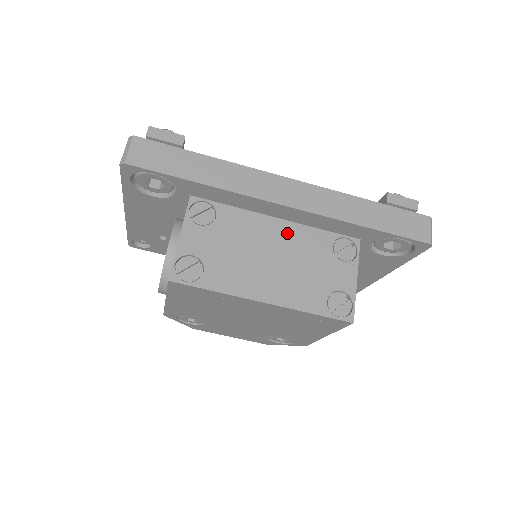
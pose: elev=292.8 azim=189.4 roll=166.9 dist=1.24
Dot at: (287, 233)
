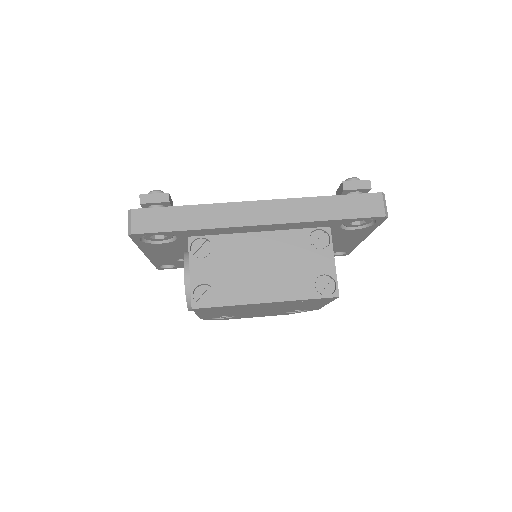
Dot at: (270, 242)
